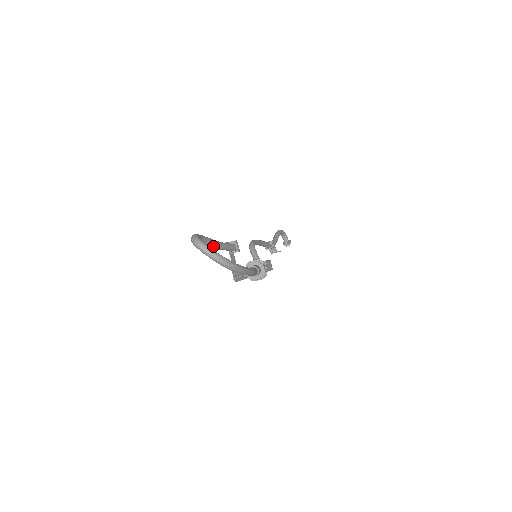
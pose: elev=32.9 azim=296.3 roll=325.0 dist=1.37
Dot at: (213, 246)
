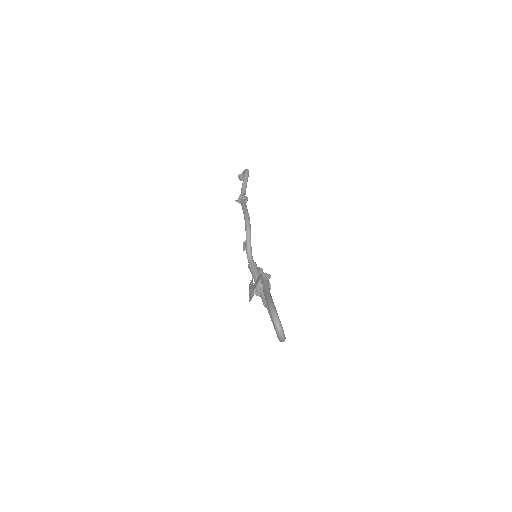
Dot at: occluded
